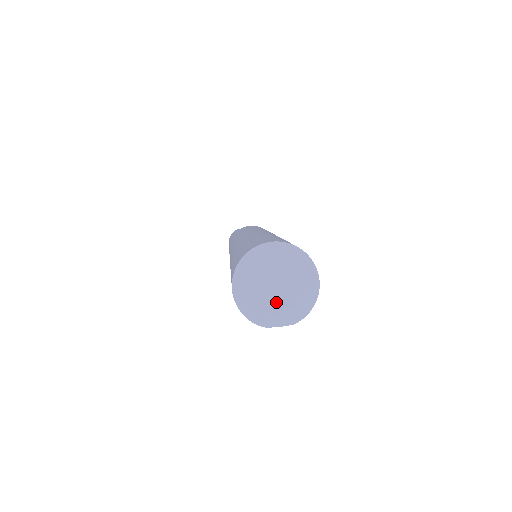
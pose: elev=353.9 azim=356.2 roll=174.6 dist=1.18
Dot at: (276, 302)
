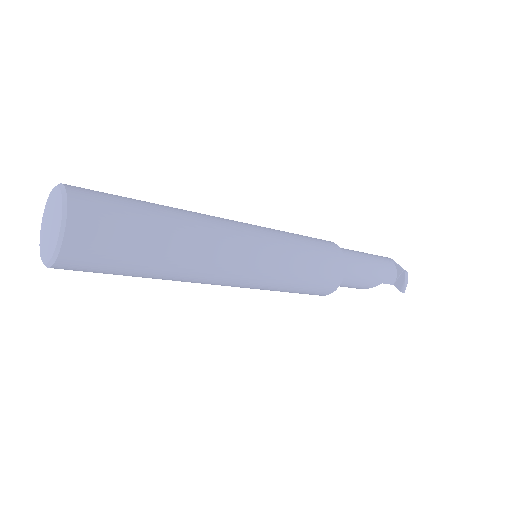
Dot at: (46, 237)
